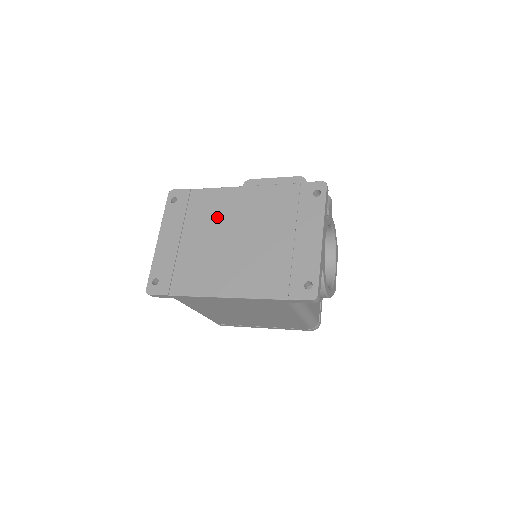
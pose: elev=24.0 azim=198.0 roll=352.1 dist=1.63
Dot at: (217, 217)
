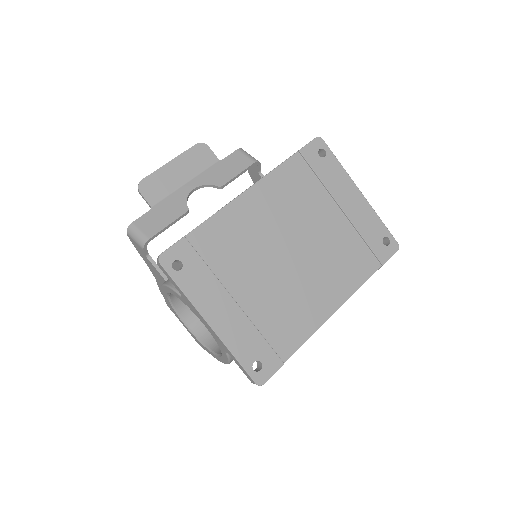
Dot at: (251, 245)
